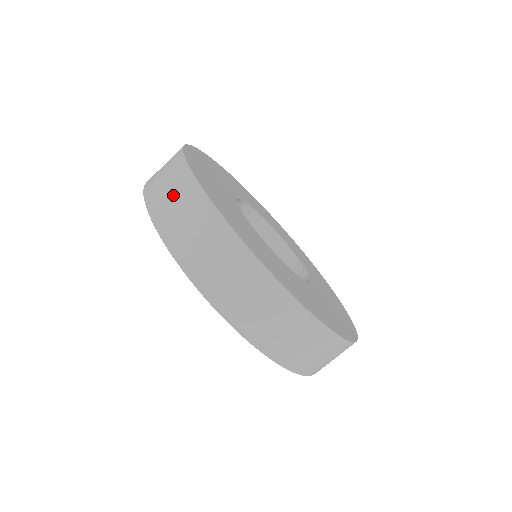
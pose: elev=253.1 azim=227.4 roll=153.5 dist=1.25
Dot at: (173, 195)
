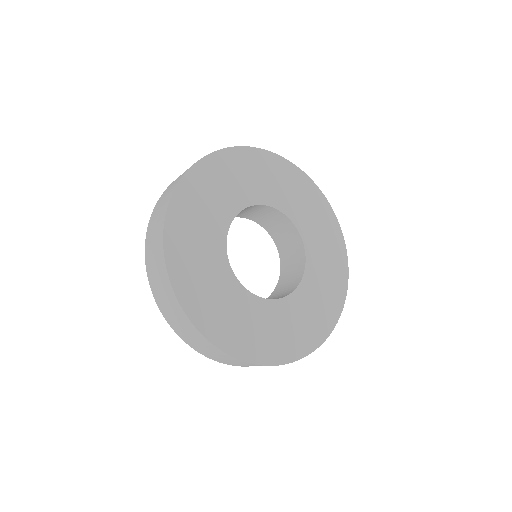
Dot at: (177, 319)
